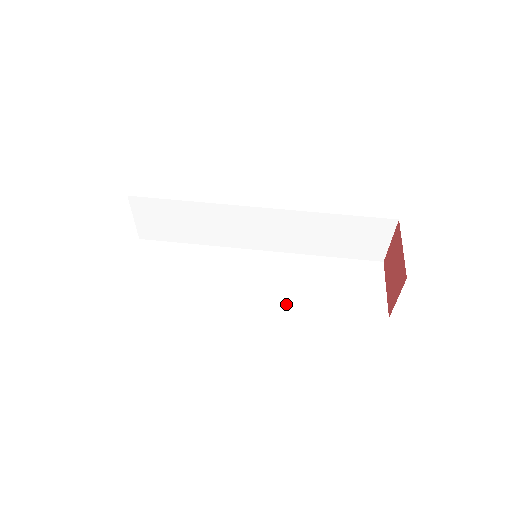
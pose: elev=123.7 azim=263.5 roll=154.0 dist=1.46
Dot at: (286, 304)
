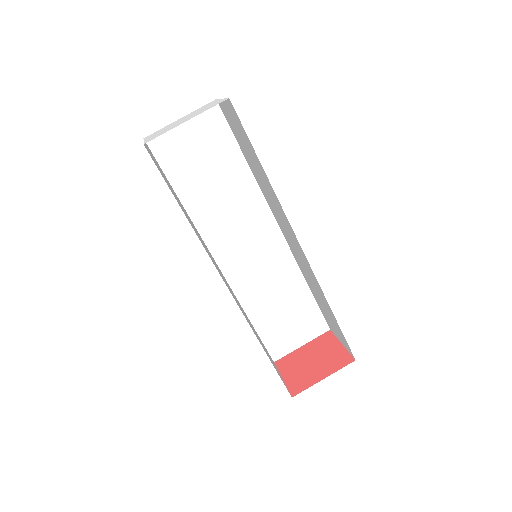
Dot at: (236, 289)
